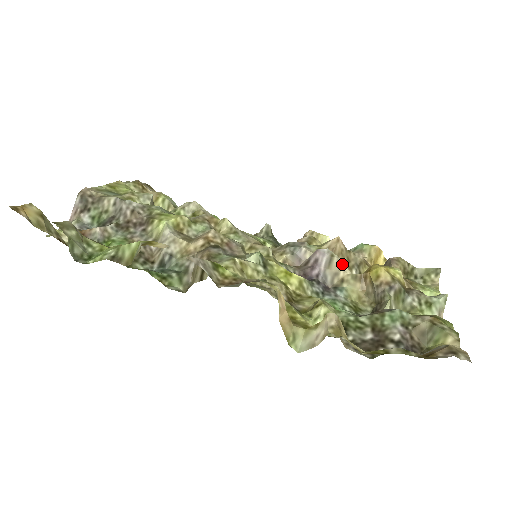
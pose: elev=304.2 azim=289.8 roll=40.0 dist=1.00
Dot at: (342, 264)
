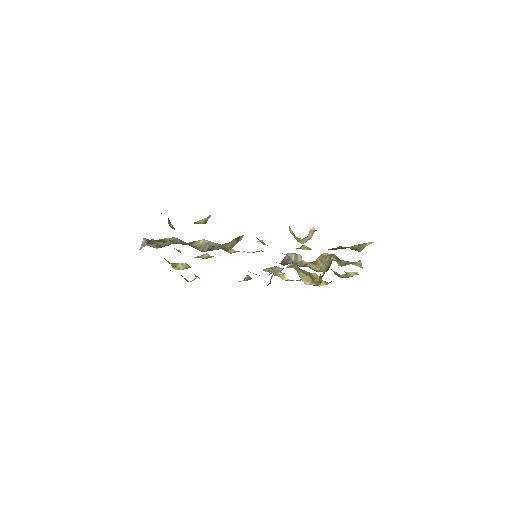
Dot at: (300, 273)
